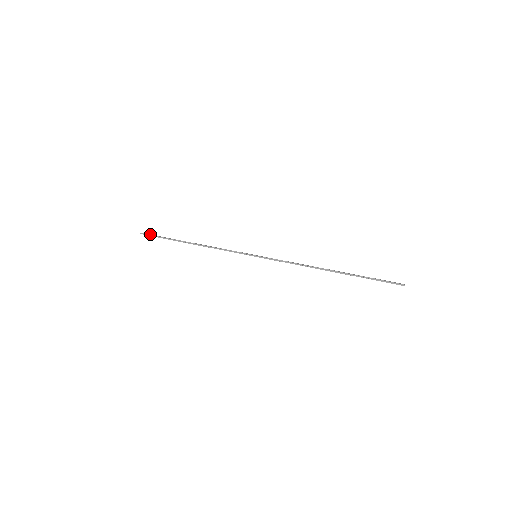
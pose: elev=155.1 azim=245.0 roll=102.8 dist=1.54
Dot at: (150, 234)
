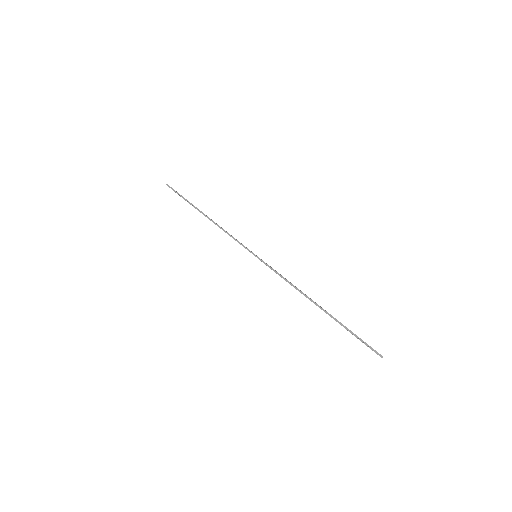
Dot at: (173, 189)
